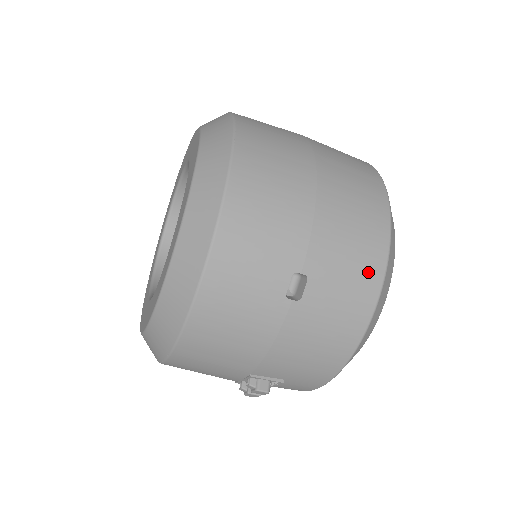
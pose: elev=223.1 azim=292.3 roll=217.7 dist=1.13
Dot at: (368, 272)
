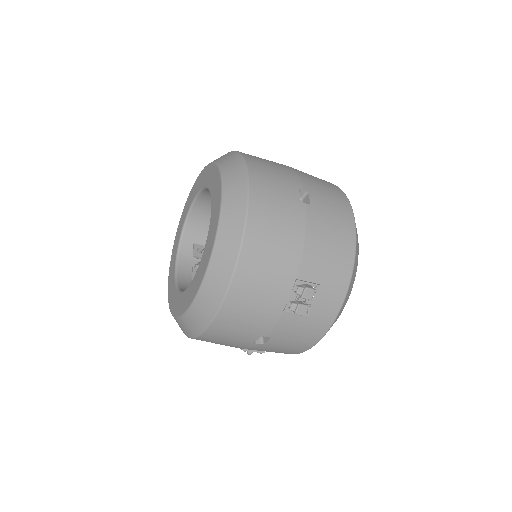
Dot at: (339, 196)
